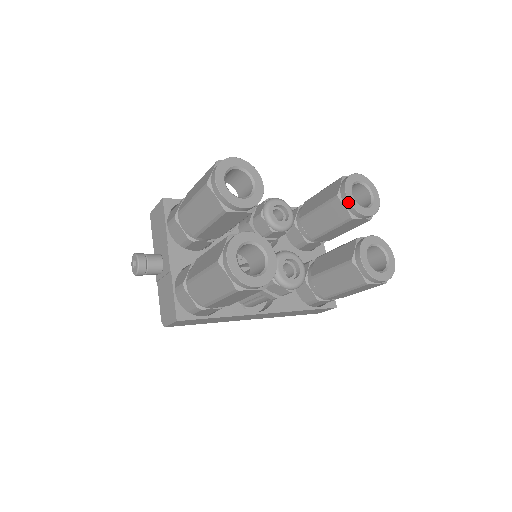
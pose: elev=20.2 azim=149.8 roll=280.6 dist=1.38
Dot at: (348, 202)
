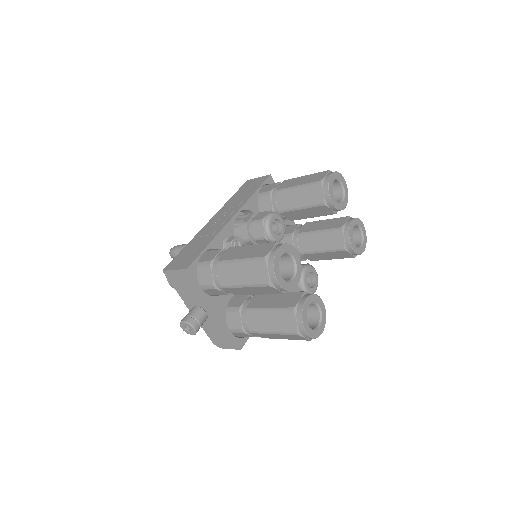
Dot at: (334, 208)
